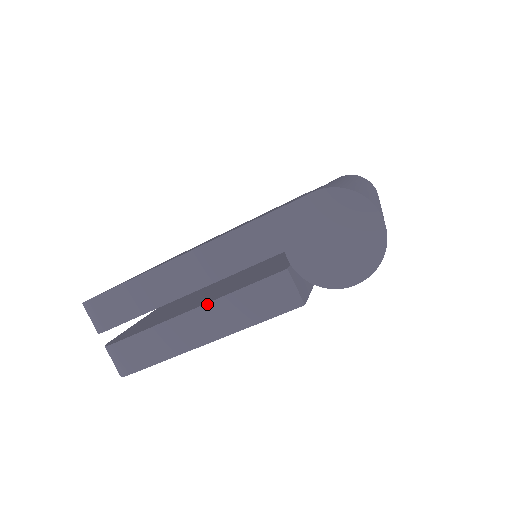
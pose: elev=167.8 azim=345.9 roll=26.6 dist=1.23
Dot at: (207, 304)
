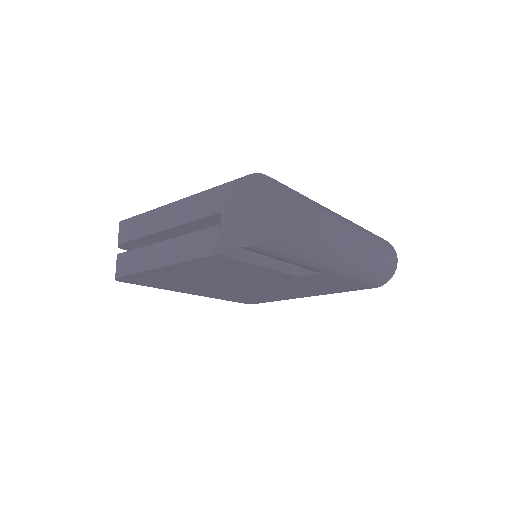
Dot at: (171, 239)
